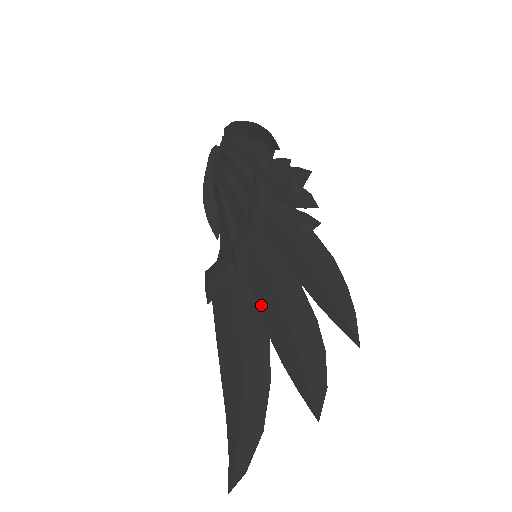
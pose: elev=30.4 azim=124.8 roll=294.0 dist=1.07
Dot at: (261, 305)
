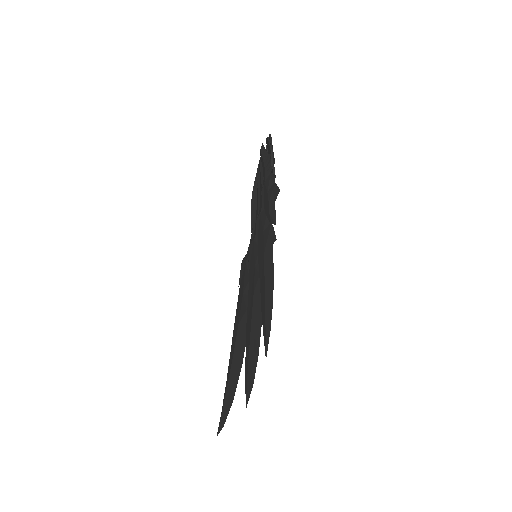
Dot at: (249, 298)
